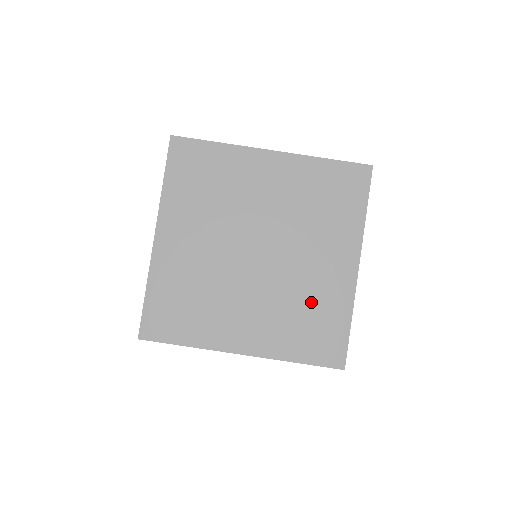
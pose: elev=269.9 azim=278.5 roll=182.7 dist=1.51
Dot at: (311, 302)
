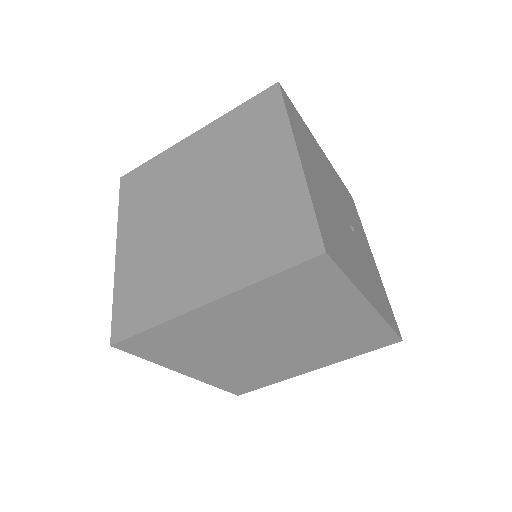
Dot at: (344, 336)
